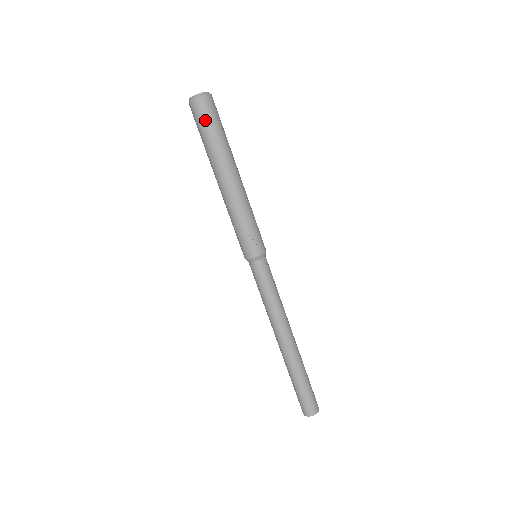
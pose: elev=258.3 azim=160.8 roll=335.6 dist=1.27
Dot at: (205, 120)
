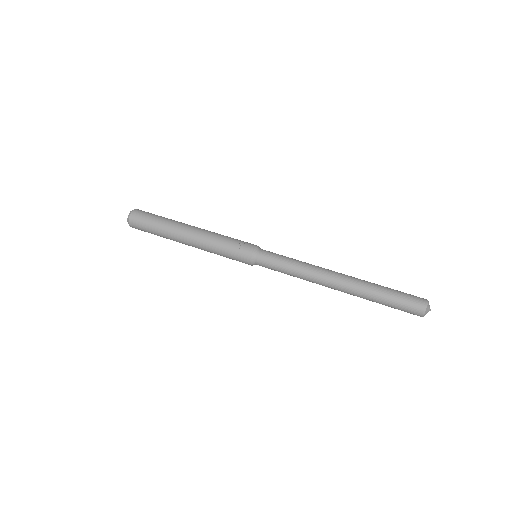
Dot at: (144, 222)
